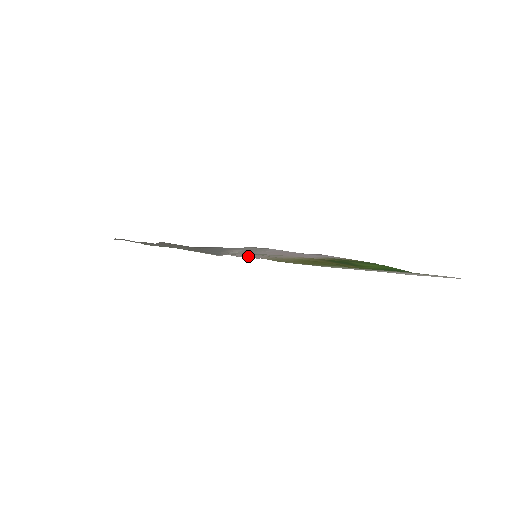
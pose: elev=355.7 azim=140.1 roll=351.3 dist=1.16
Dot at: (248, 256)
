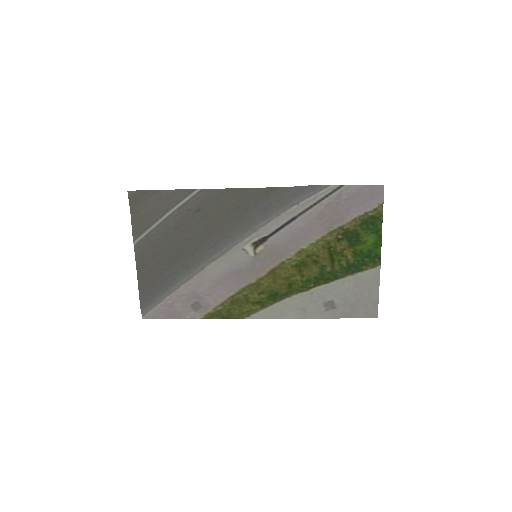
Dot at: (197, 297)
